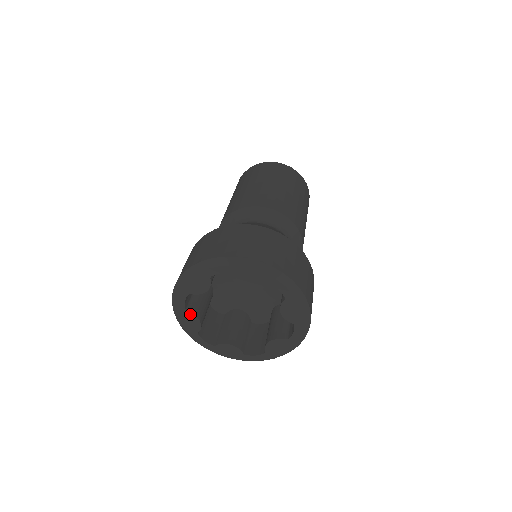
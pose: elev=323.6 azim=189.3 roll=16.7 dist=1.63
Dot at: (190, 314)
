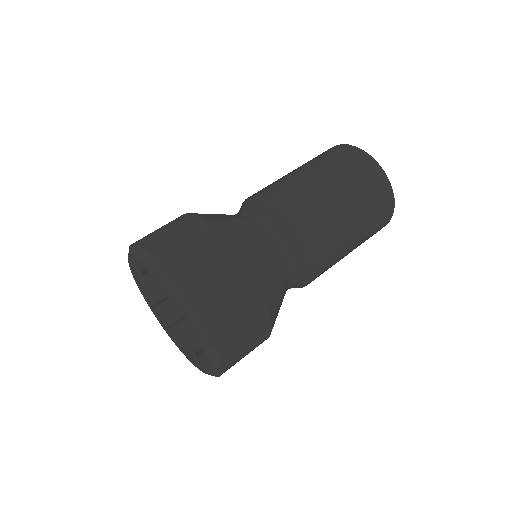
Dot at: (139, 267)
